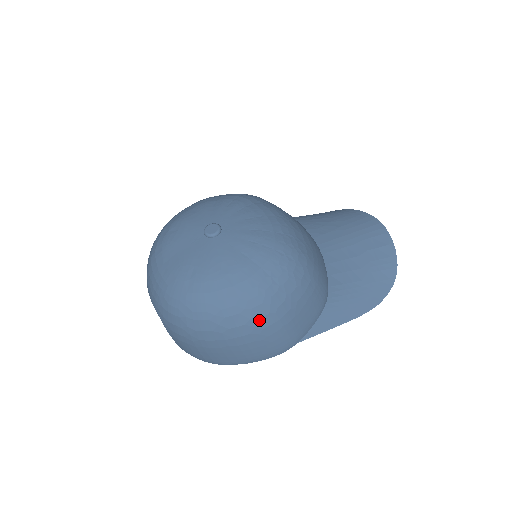
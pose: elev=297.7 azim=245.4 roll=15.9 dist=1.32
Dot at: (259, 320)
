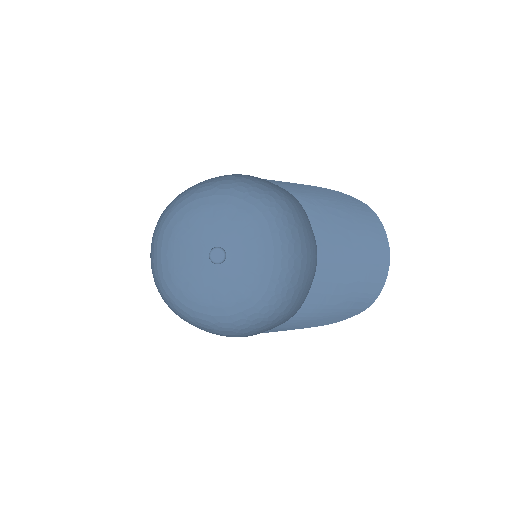
Dot at: (225, 335)
